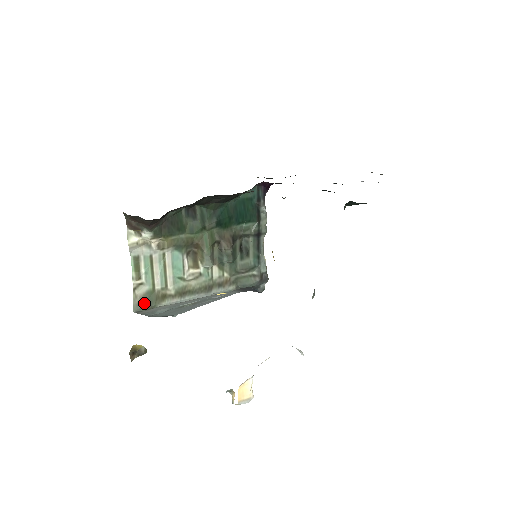
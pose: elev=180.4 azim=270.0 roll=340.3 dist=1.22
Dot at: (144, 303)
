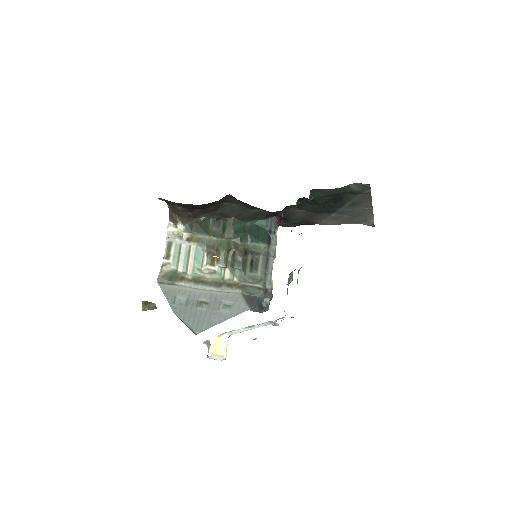
Dot at: (166, 278)
